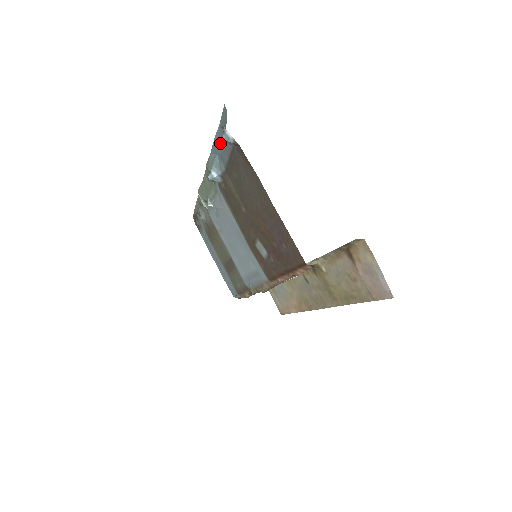
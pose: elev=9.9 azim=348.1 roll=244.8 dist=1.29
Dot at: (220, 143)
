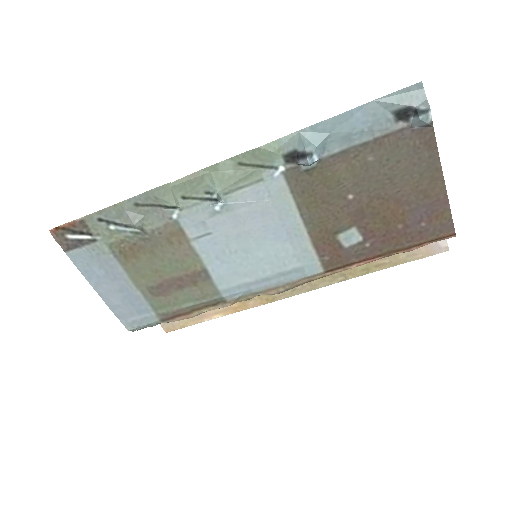
Dot at: (357, 121)
